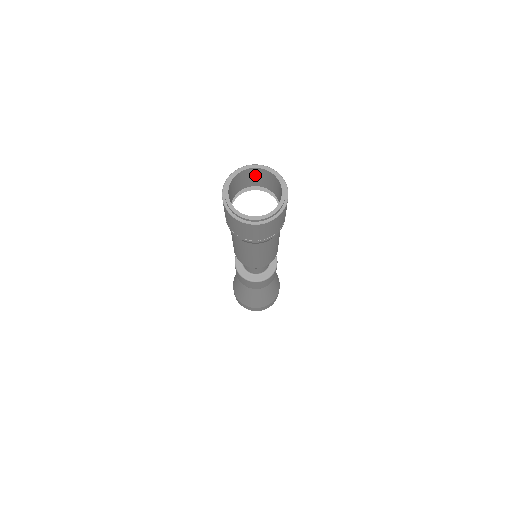
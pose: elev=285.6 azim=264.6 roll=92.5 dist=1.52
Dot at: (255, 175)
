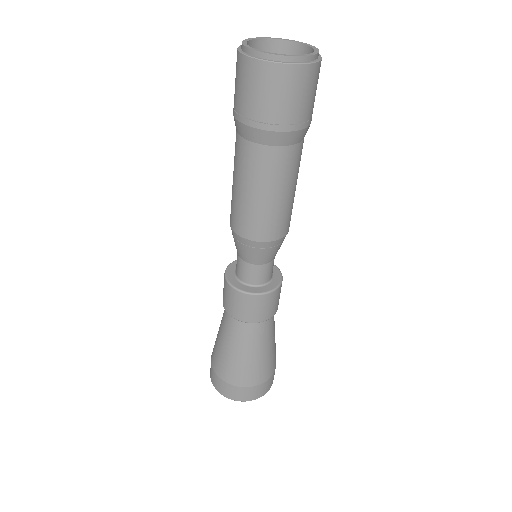
Dot at: occluded
